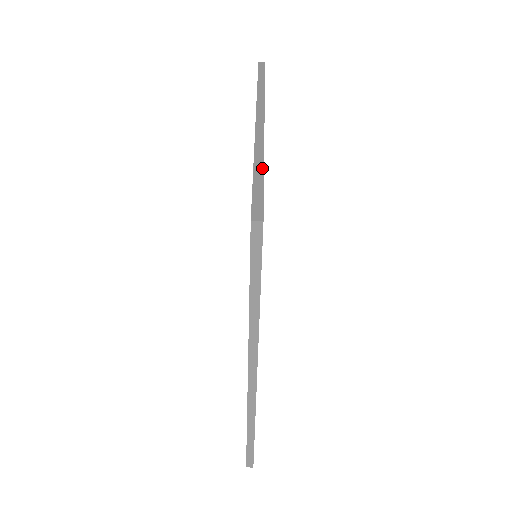
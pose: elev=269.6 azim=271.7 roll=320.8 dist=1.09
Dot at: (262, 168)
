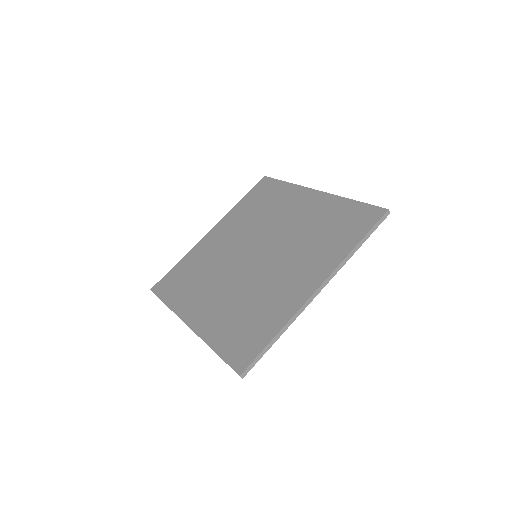
Dot at: (275, 341)
